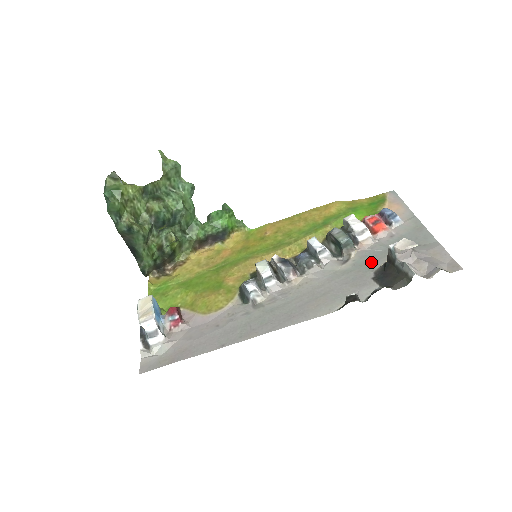
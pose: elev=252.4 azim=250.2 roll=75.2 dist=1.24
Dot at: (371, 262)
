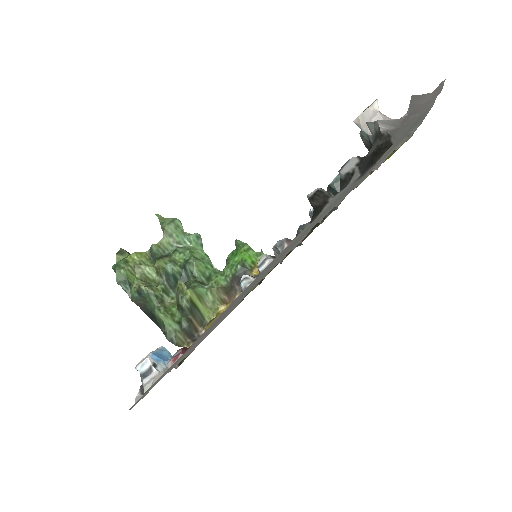
Dot at: (364, 176)
